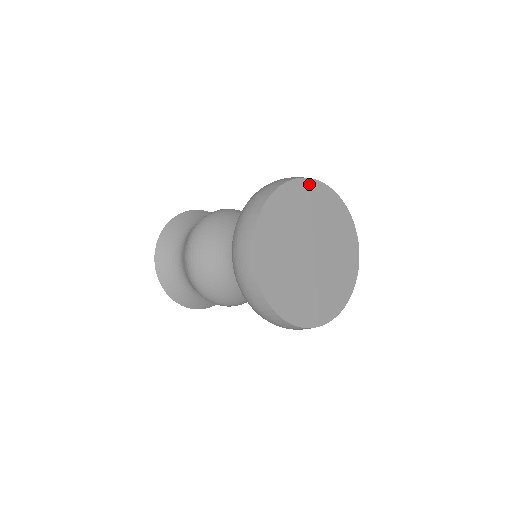
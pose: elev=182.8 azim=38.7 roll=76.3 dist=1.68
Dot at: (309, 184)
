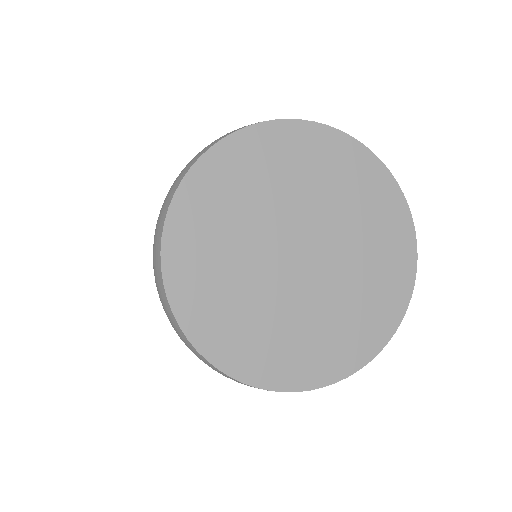
Dot at: (280, 130)
